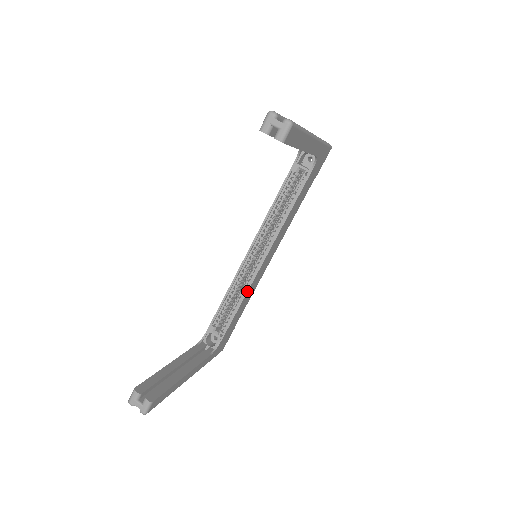
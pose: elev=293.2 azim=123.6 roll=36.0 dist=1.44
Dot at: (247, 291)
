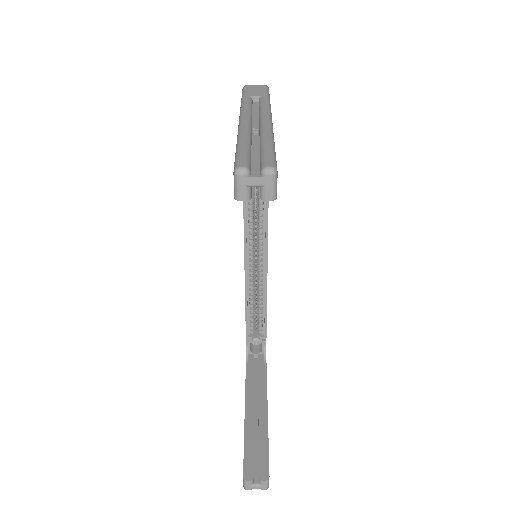
Dot at: (266, 291)
